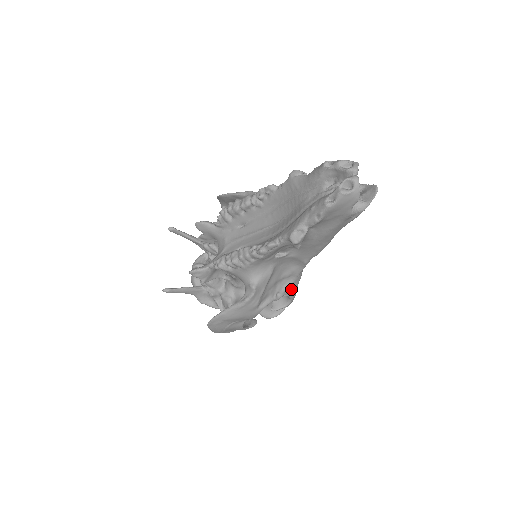
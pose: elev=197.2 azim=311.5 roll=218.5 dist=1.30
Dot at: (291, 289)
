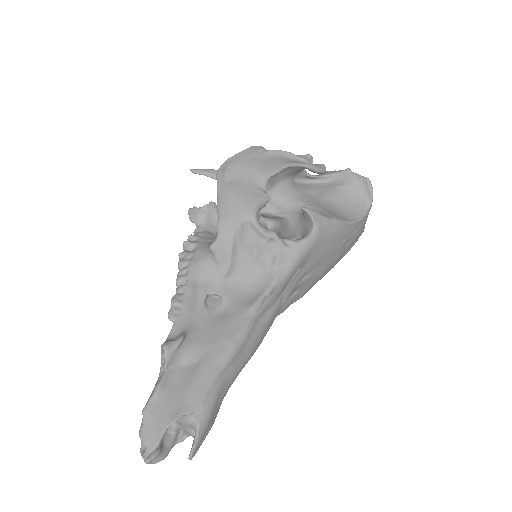
Dot at: occluded
